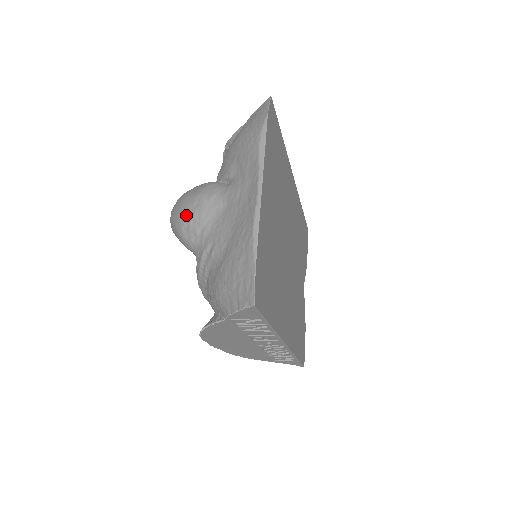
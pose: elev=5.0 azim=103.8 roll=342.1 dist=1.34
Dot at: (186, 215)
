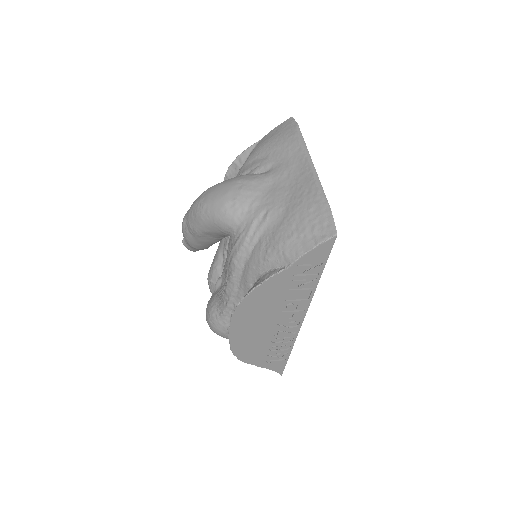
Dot at: (230, 194)
